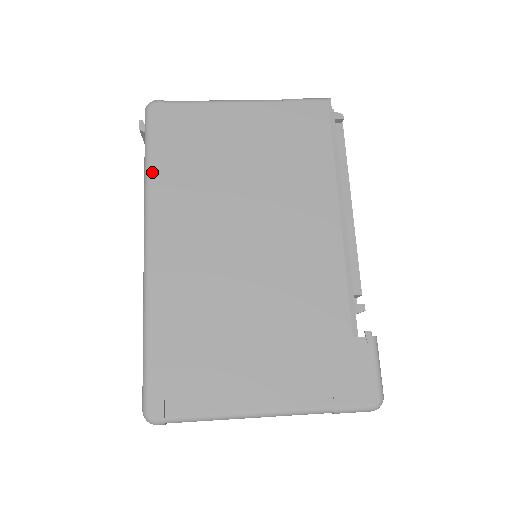
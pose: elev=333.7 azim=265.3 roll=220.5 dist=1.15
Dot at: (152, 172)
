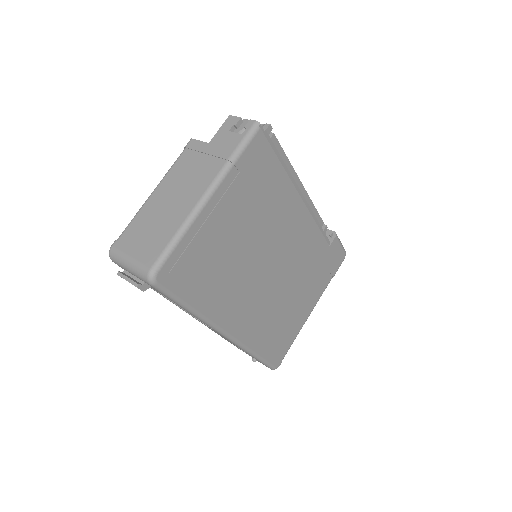
Dot at: (198, 309)
